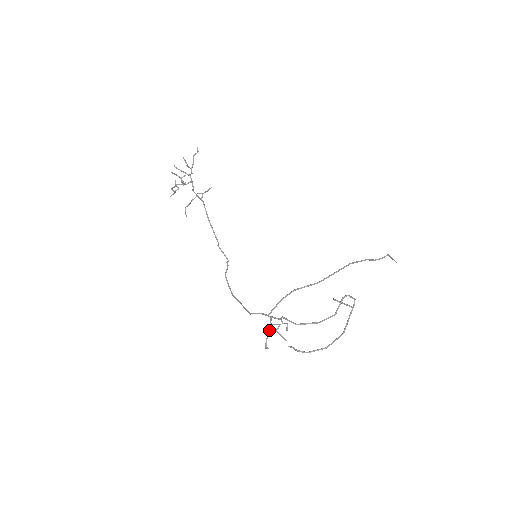
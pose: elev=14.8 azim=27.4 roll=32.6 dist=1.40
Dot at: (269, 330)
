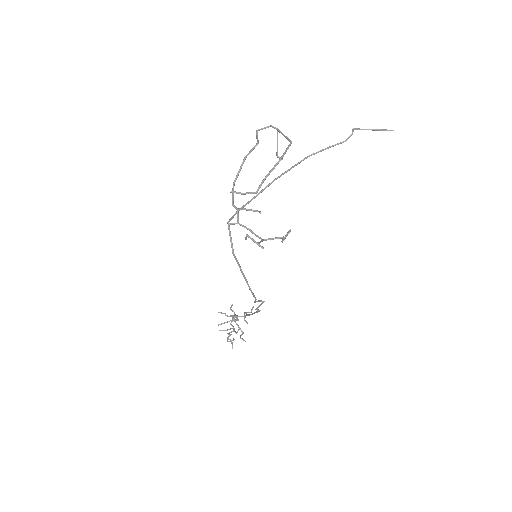
Dot at: (260, 241)
